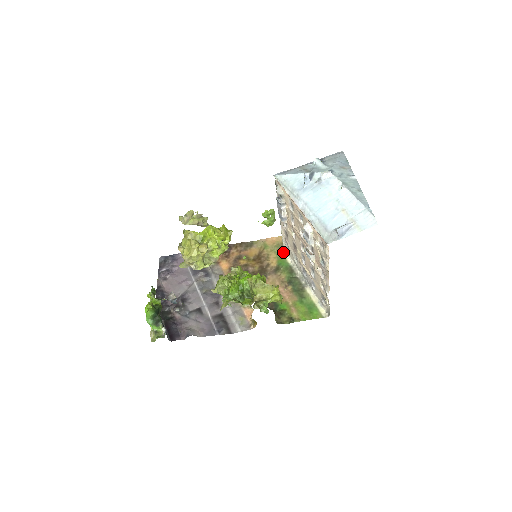
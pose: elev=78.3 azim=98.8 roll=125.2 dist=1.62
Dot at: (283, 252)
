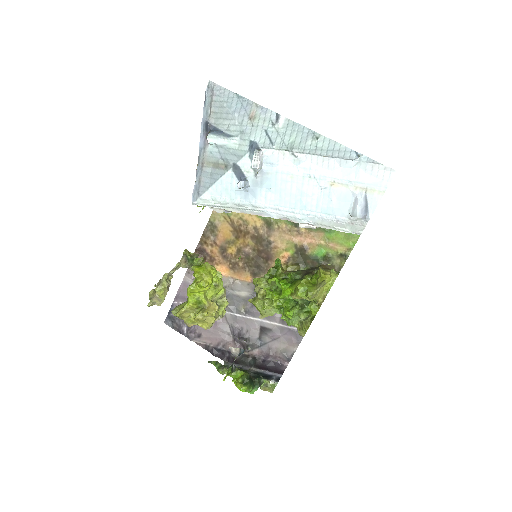
Dot at: occluded
